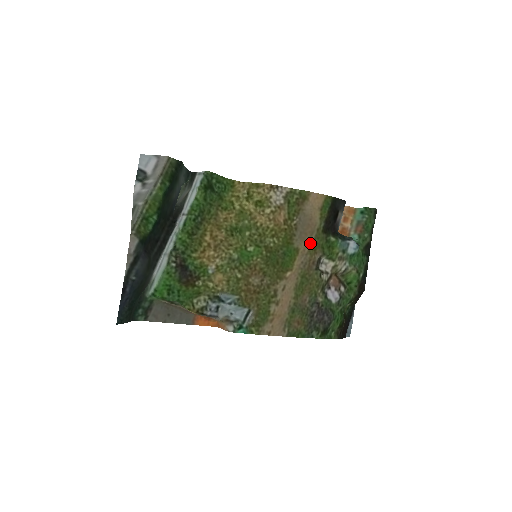
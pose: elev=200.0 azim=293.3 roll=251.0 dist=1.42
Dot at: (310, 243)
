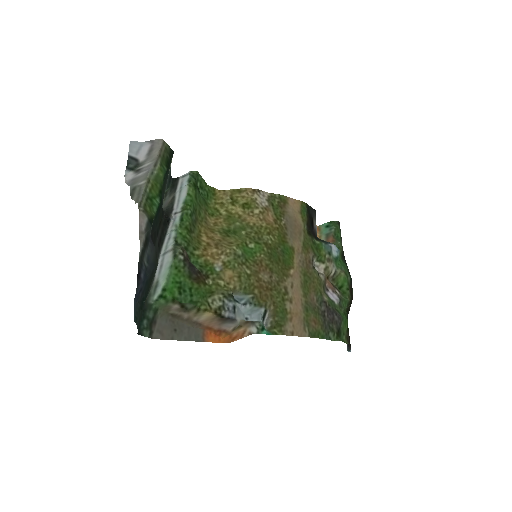
Dot at: (301, 243)
